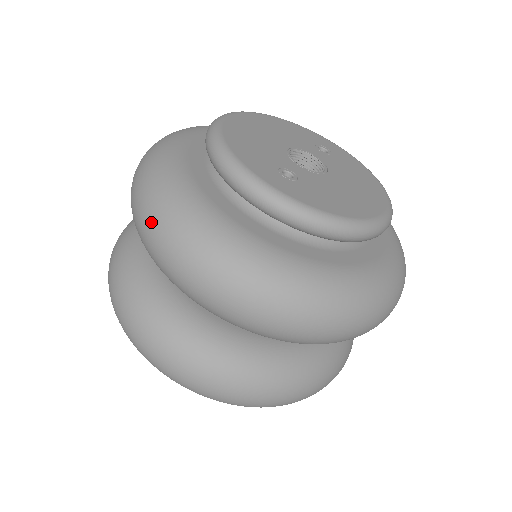
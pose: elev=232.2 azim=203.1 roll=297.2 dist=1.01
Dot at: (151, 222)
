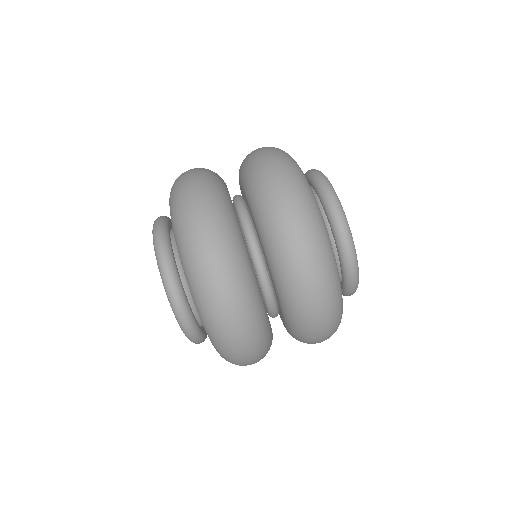
Dot at: (277, 158)
